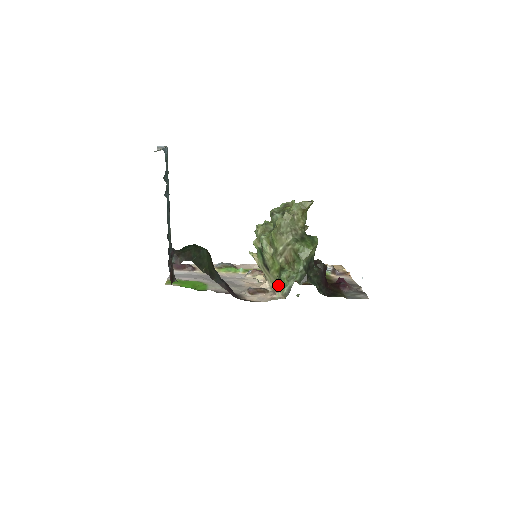
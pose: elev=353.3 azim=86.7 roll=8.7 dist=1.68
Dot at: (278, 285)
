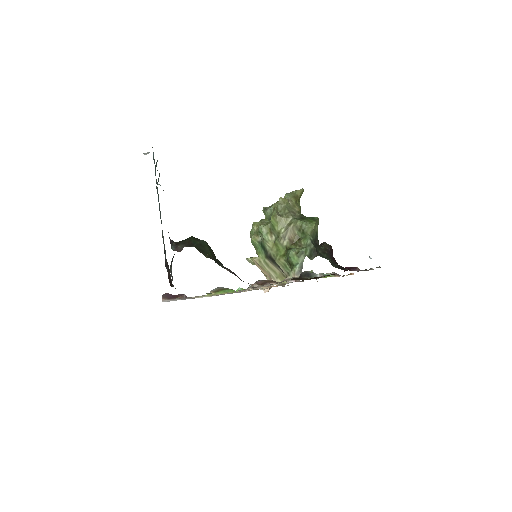
Dot at: (287, 273)
